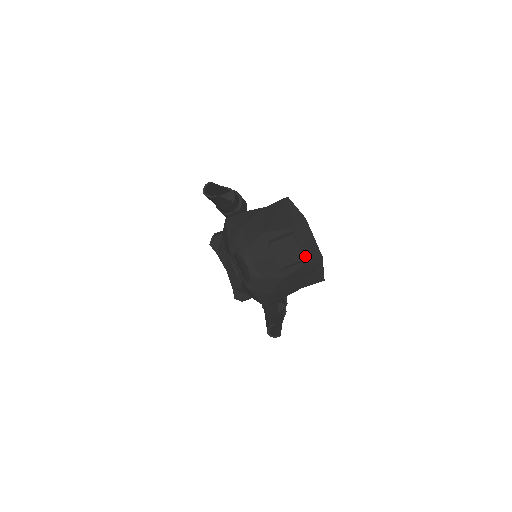
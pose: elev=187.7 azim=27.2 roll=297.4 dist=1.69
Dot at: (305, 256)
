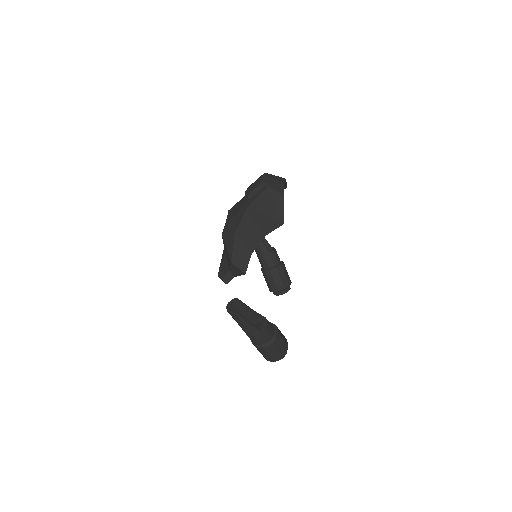
Dot at: (266, 182)
